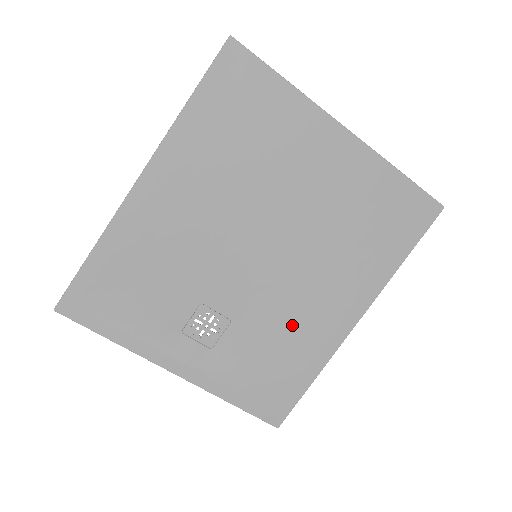
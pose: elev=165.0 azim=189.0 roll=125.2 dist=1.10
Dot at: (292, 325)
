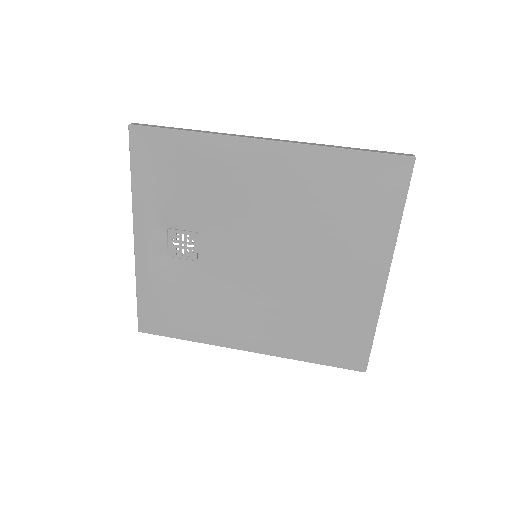
Dot at: (219, 306)
